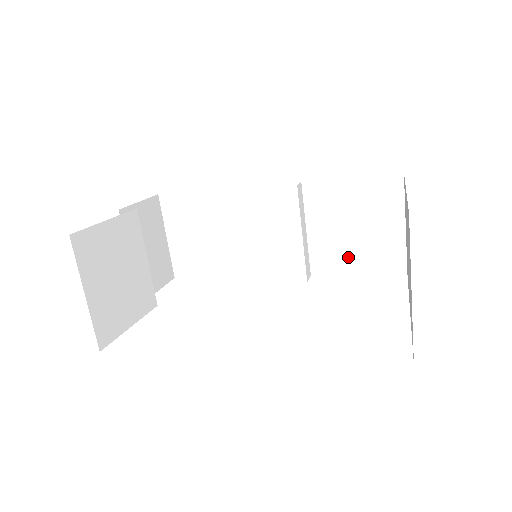
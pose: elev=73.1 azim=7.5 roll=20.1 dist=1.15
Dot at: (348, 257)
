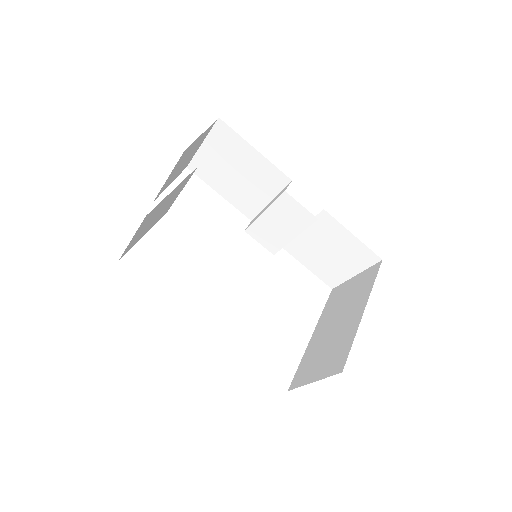
Dot at: (310, 258)
